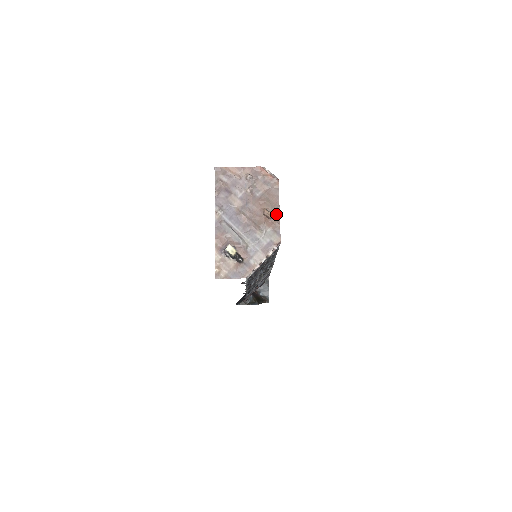
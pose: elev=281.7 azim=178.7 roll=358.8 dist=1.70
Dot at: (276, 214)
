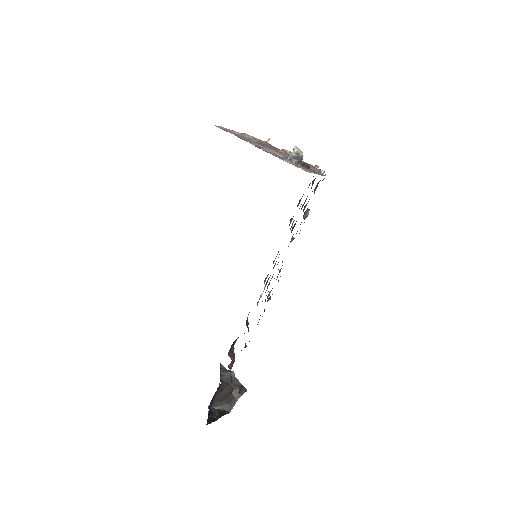
Dot at: occluded
